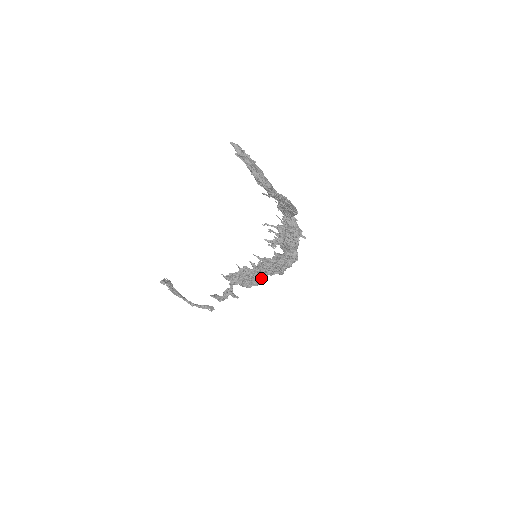
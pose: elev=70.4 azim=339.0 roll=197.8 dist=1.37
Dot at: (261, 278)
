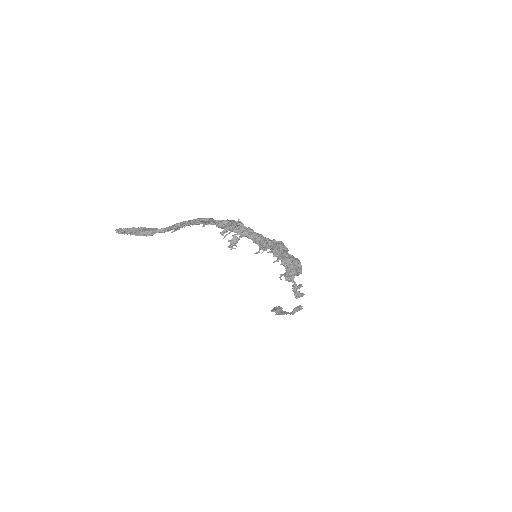
Dot at: (291, 262)
